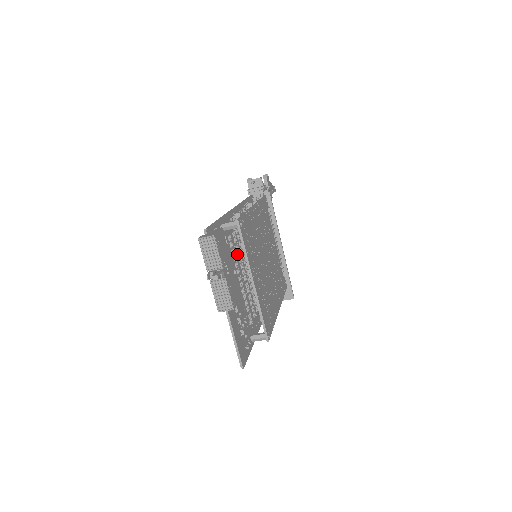
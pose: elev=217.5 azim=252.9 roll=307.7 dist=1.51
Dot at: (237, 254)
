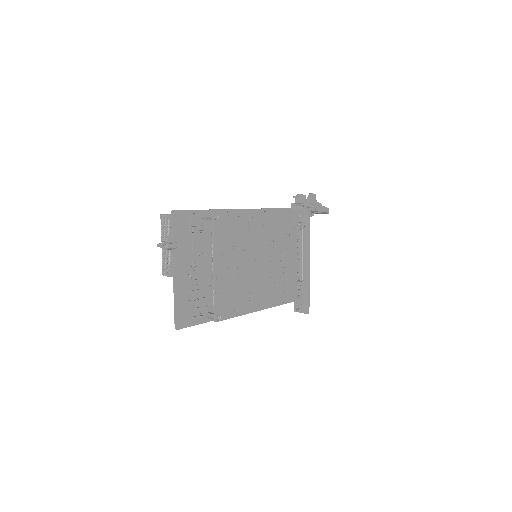
Dot at: occluded
